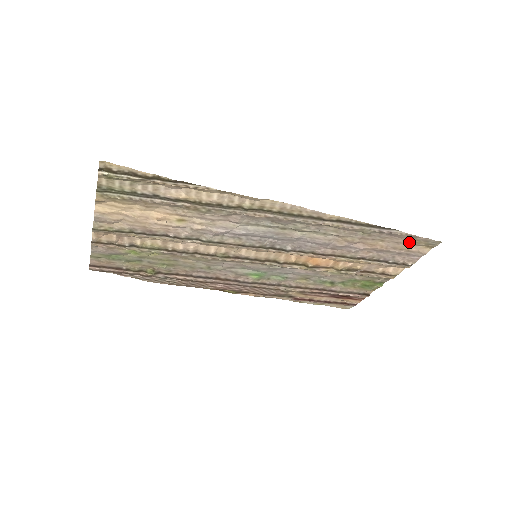
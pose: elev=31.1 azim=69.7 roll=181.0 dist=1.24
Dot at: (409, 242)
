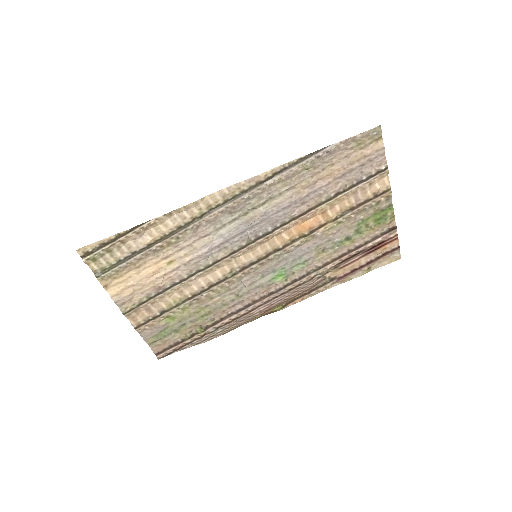
Dot at: (355, 148)
